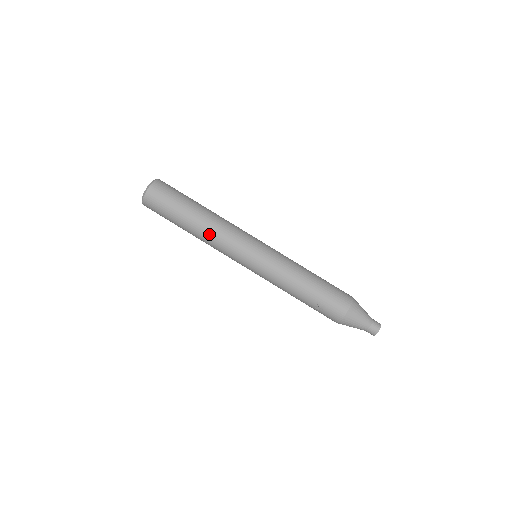
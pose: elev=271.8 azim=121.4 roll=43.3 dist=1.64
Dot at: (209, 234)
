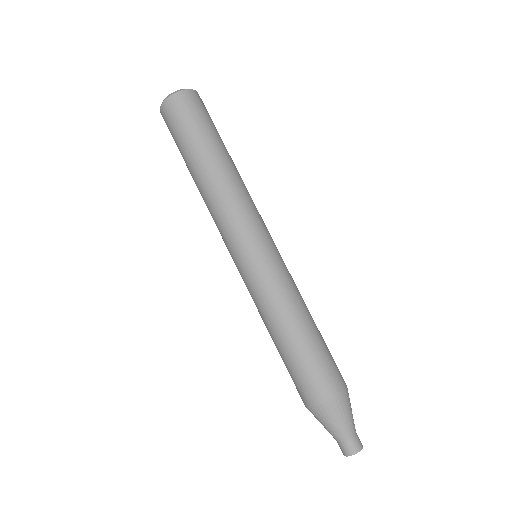
Dot at: (204, 201)
